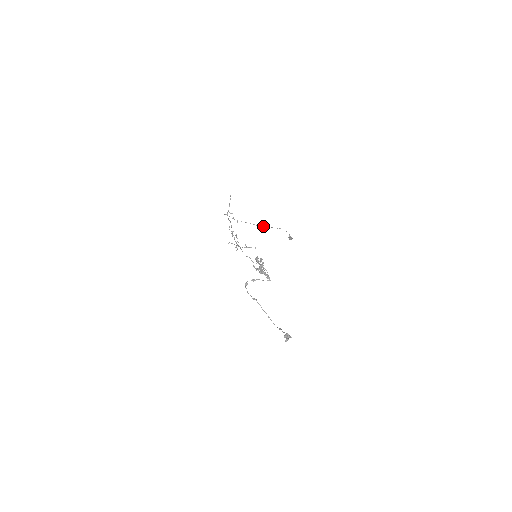
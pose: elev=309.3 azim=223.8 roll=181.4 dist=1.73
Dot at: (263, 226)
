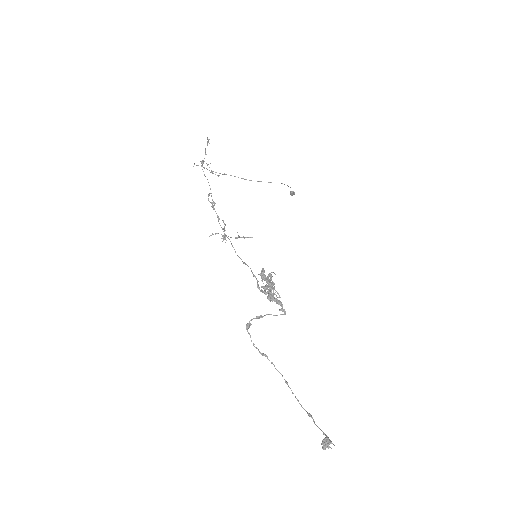
Dot at: occluded
